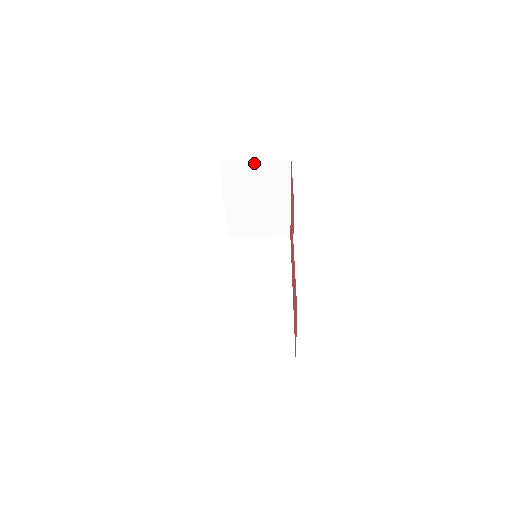
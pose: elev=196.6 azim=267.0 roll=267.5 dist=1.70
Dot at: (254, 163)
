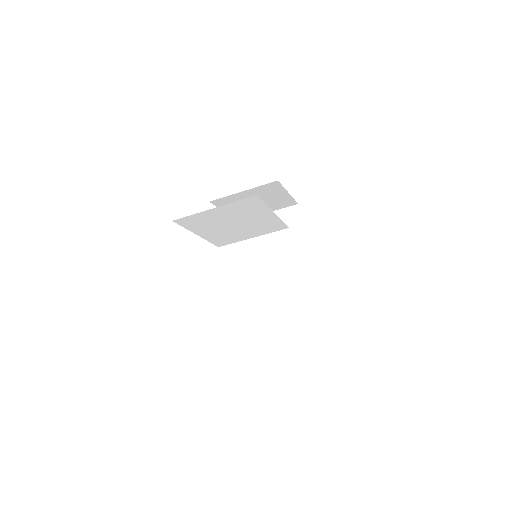
Dot at: occluded
